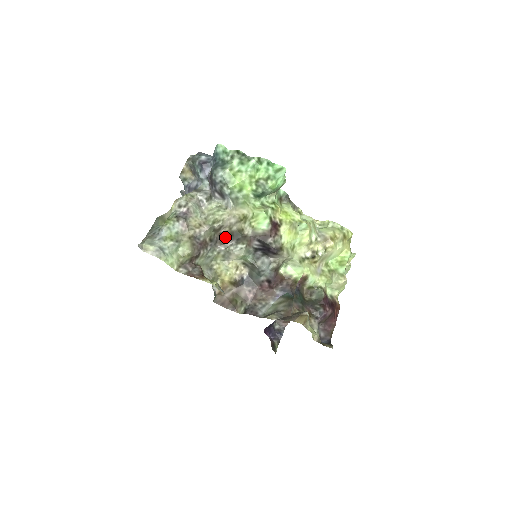
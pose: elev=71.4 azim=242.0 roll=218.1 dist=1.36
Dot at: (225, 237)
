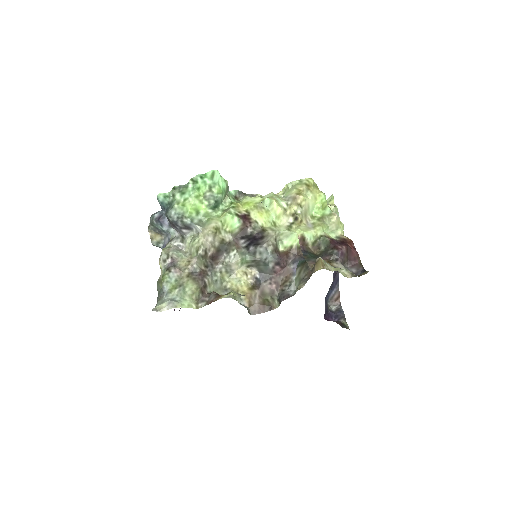
Dot at: (216, 257)
